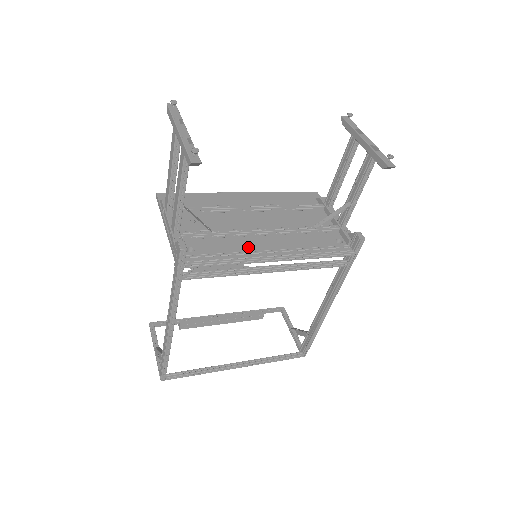
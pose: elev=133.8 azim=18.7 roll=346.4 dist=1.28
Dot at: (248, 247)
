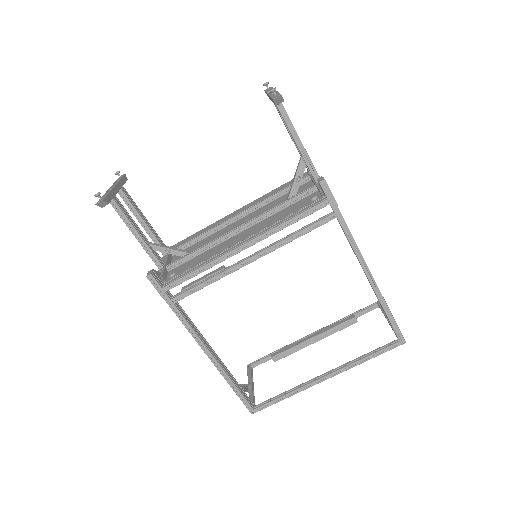
Dot at: (220, 249)
